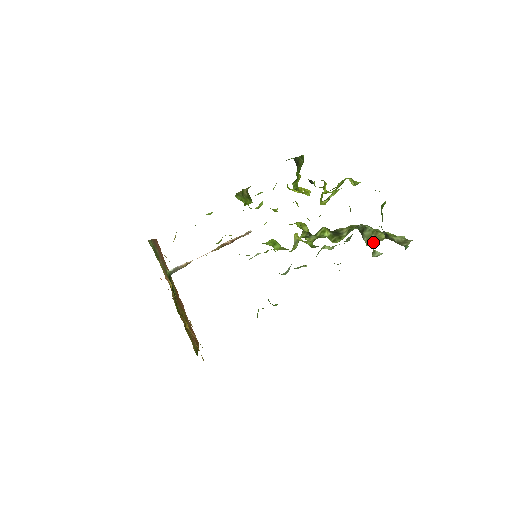
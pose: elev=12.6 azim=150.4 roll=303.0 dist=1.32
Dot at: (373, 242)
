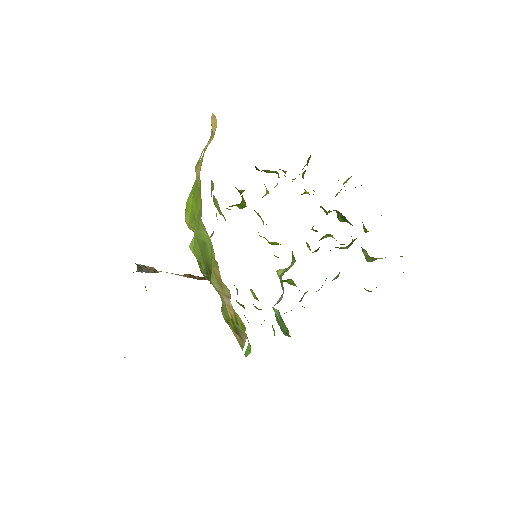
Dot at: occluded
